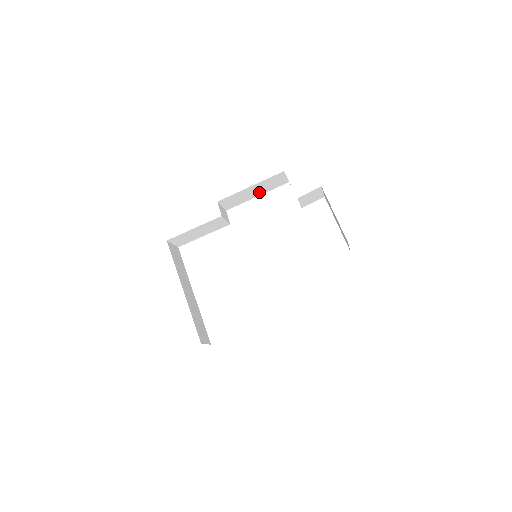
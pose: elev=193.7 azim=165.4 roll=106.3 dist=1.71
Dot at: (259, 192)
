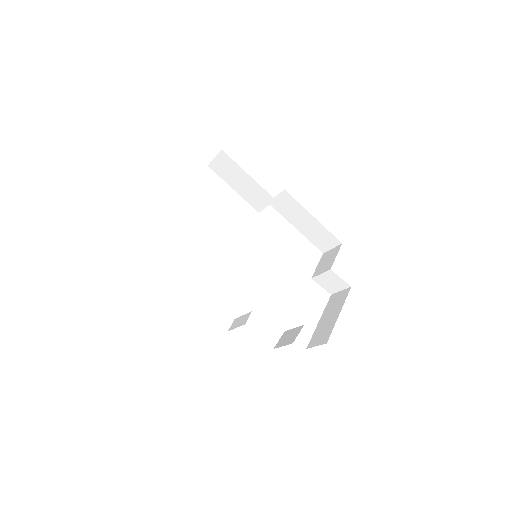
Dot at: (304, 228)
